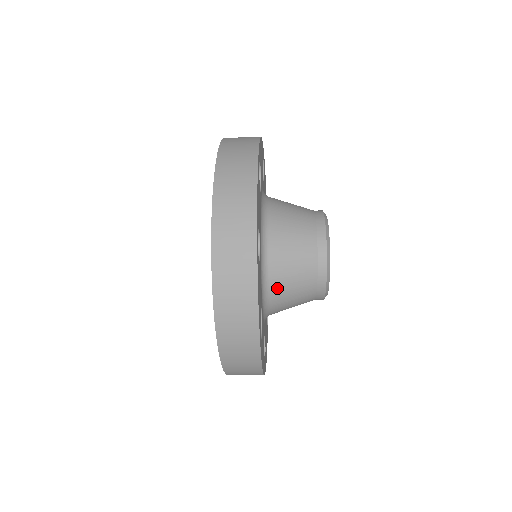
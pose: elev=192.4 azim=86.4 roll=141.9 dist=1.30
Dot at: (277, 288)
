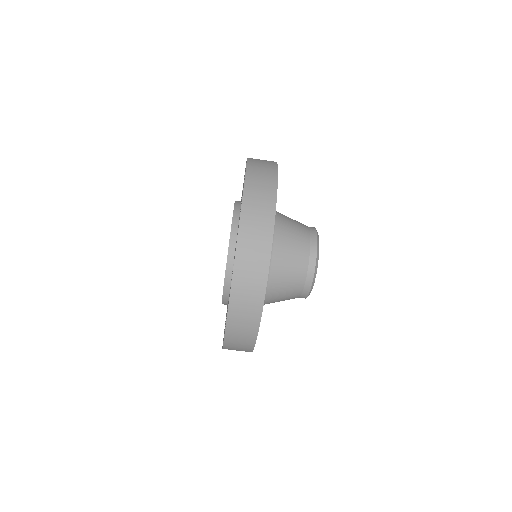
Dot at: (281, 226)
